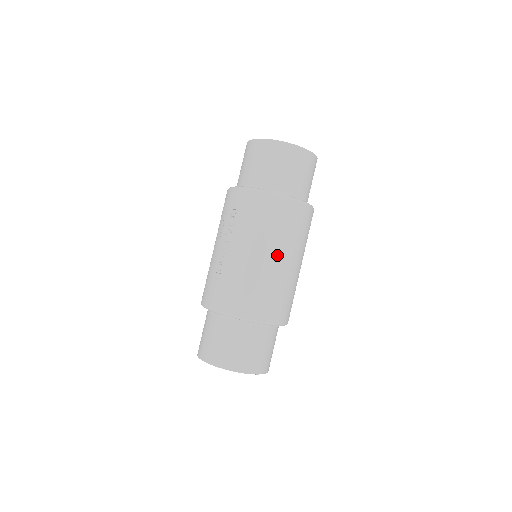
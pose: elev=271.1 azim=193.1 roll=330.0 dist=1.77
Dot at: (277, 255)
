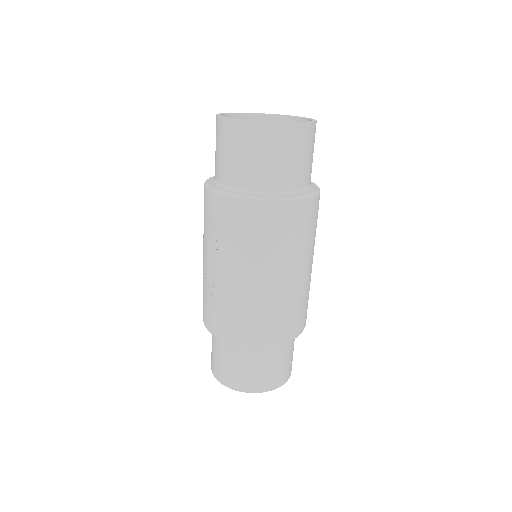
Dot at: (278, 272)
